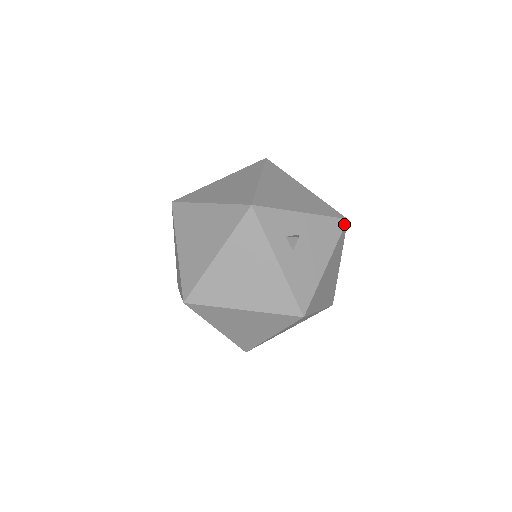
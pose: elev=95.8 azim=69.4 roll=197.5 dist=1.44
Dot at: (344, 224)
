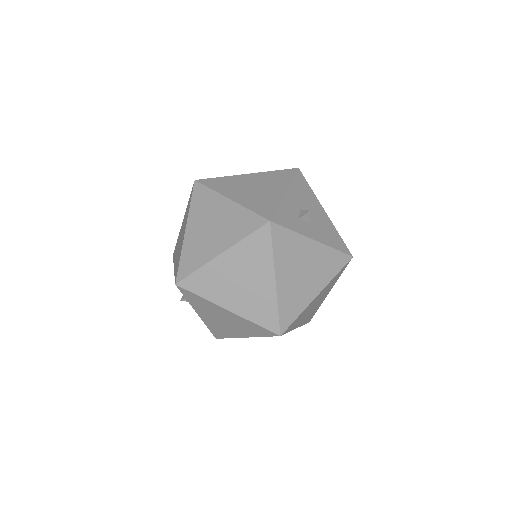
Dot at: (301, 174)
